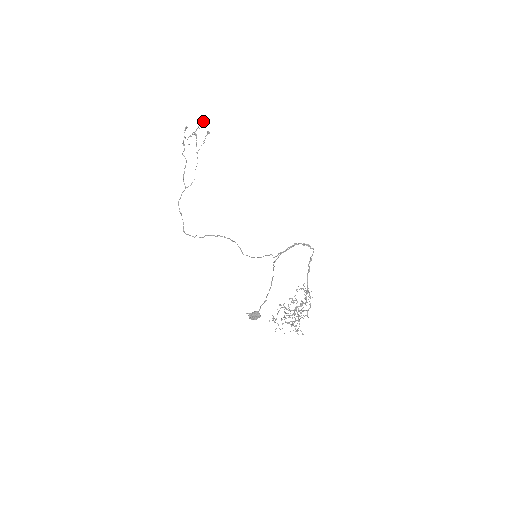
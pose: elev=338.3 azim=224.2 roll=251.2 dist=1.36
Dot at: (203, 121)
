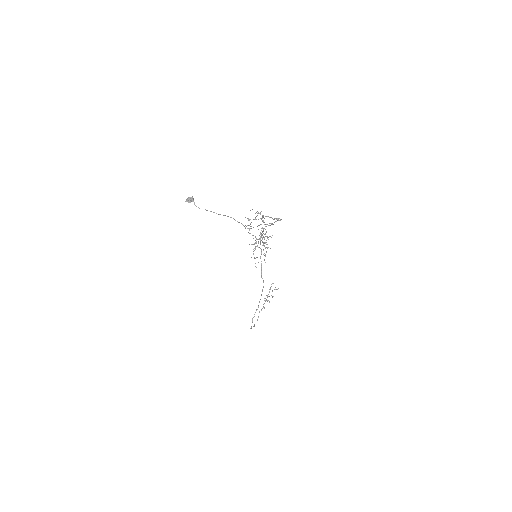
Dot at: (277, 289)
